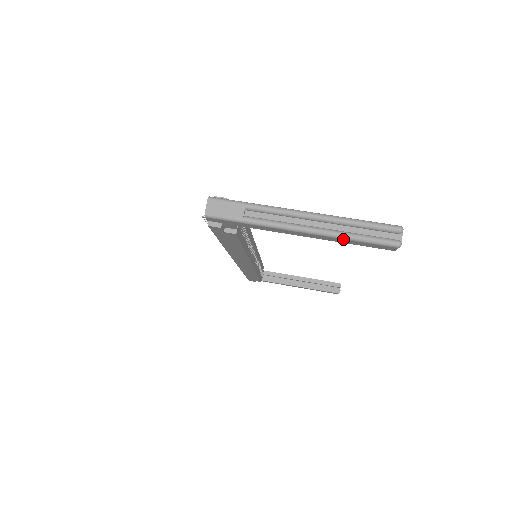
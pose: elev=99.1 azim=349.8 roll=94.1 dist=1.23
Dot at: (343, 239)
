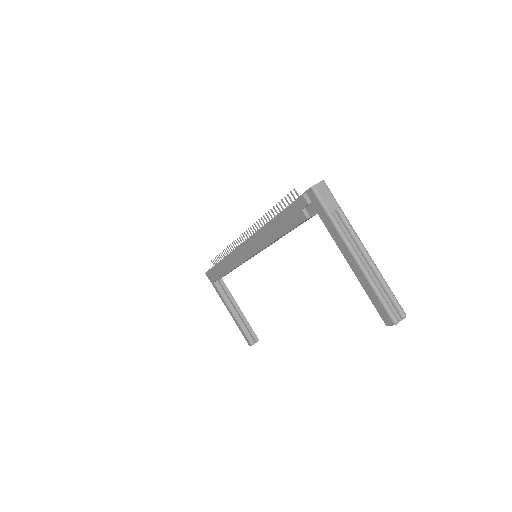
Dot at: (371, 286)
